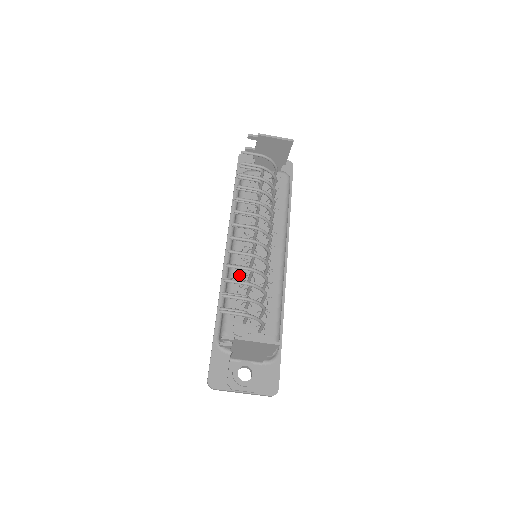
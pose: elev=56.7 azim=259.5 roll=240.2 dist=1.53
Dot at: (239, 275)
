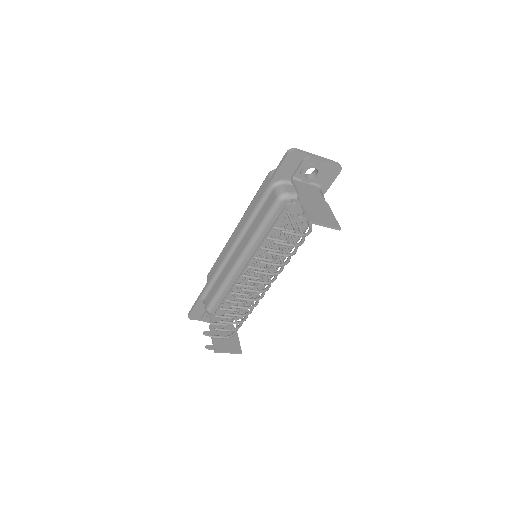
Dot at: (235, 283)
